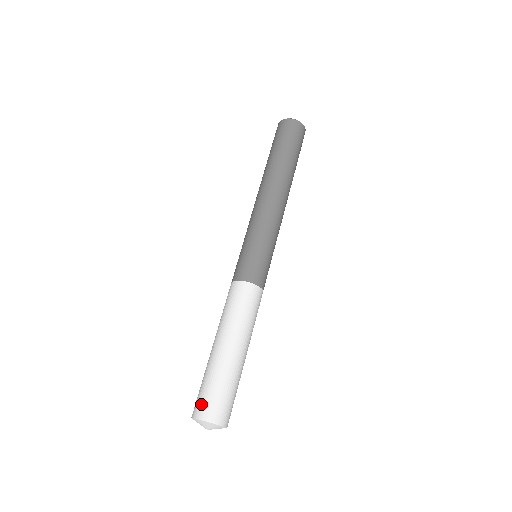
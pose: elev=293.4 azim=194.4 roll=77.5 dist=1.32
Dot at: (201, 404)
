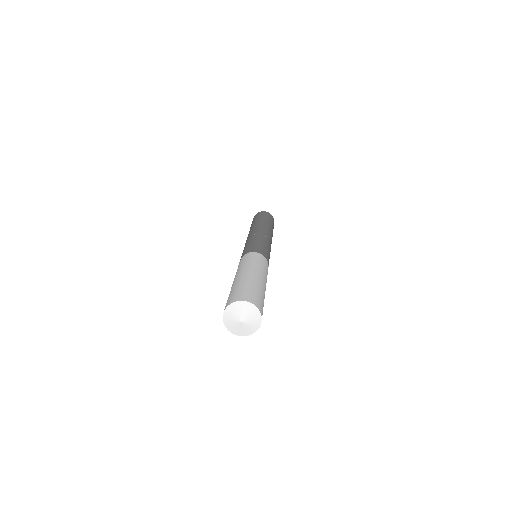
Dot at: (248, 295)
